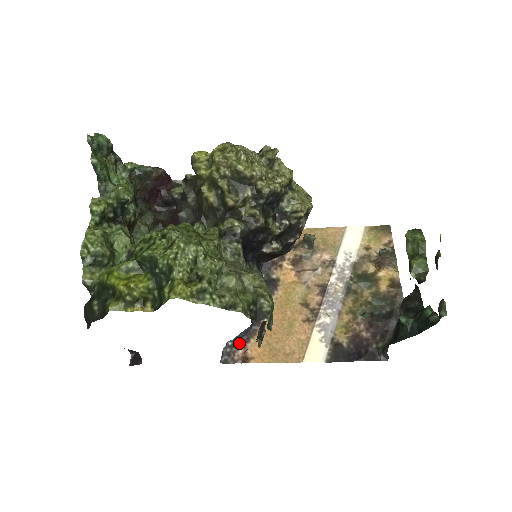
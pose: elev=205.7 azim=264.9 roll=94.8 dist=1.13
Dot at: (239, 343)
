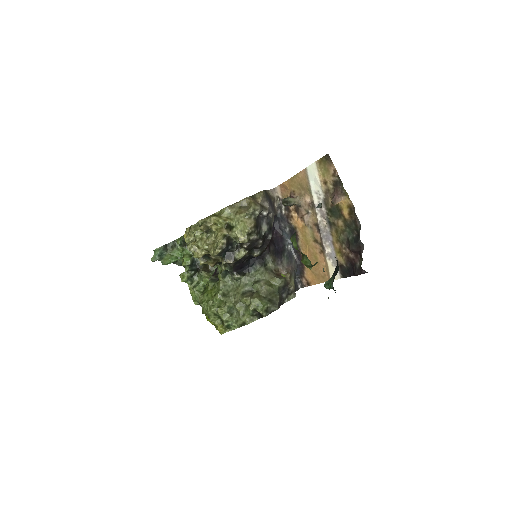
Dot at: (301, 275)
